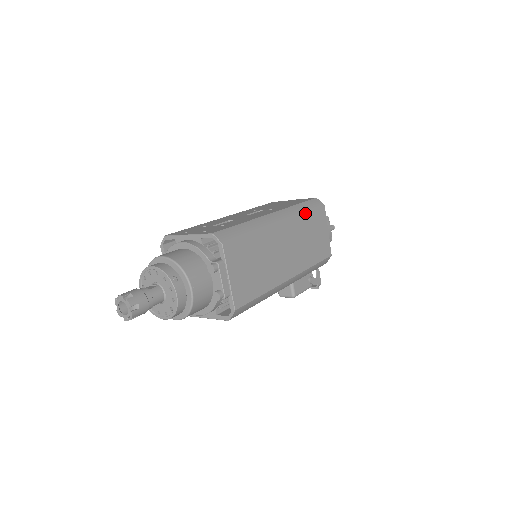
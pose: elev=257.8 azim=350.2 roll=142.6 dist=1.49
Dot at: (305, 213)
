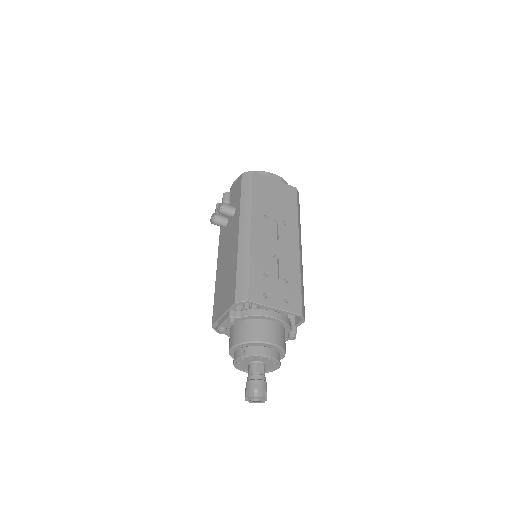
Dot at: occluded
